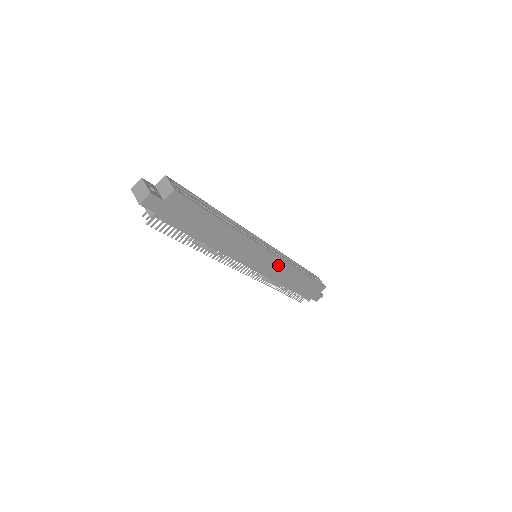
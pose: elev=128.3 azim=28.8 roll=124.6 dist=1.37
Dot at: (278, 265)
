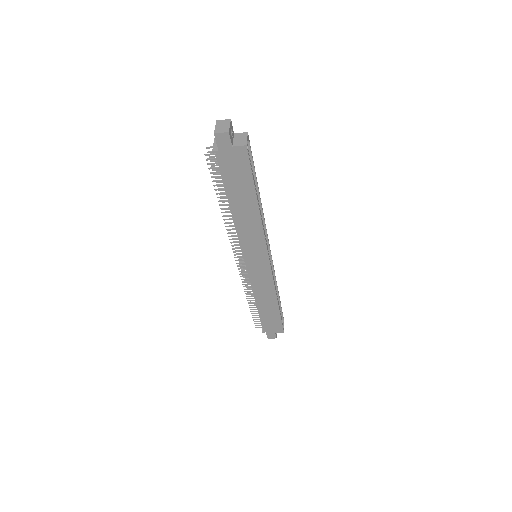
Dot at: (266, 278)
